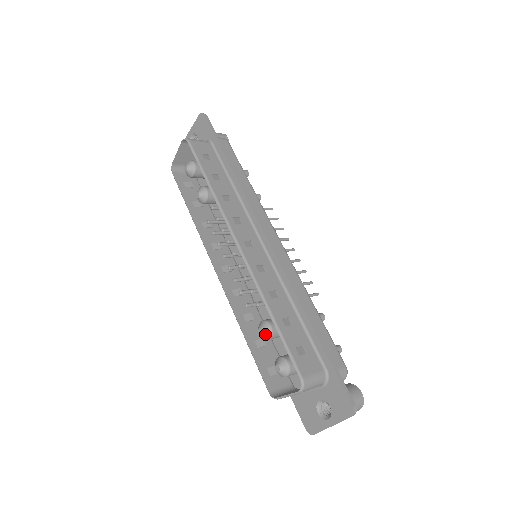
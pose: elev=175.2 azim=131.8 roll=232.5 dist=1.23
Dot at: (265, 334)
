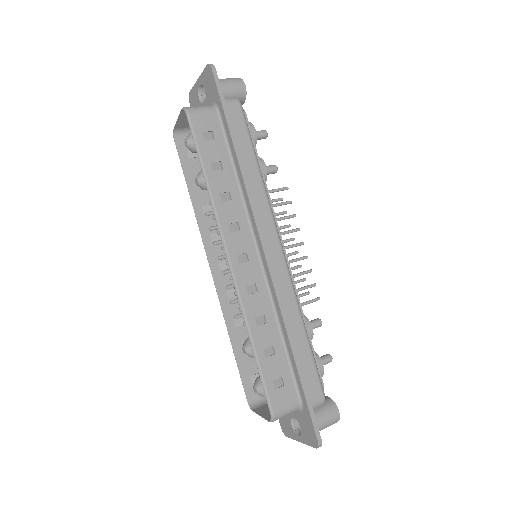
Dot at: (248, 354)
